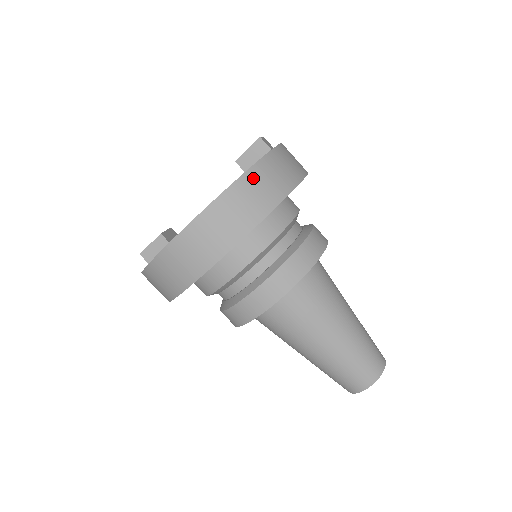
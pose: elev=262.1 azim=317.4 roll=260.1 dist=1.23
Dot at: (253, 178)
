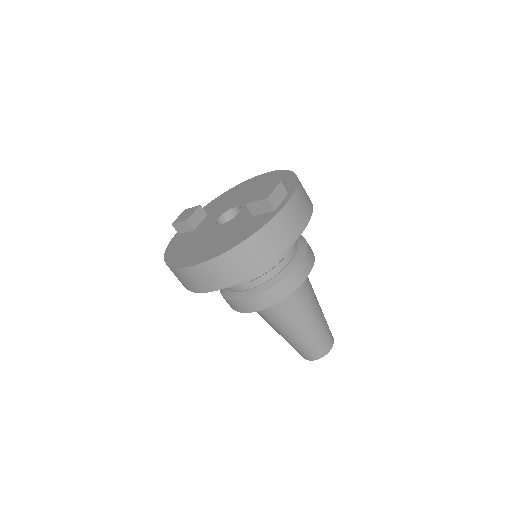
Dot at: (239, 252)
